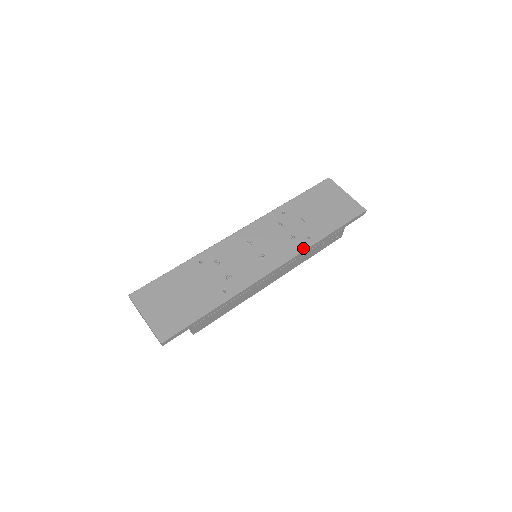
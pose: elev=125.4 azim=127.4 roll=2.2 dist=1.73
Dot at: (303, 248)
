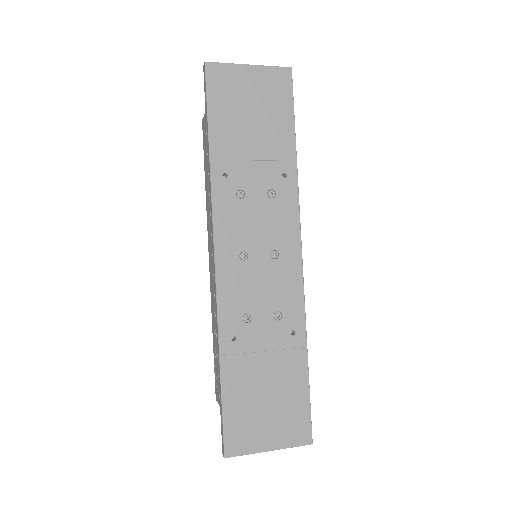
Dot at: (295, 196)
